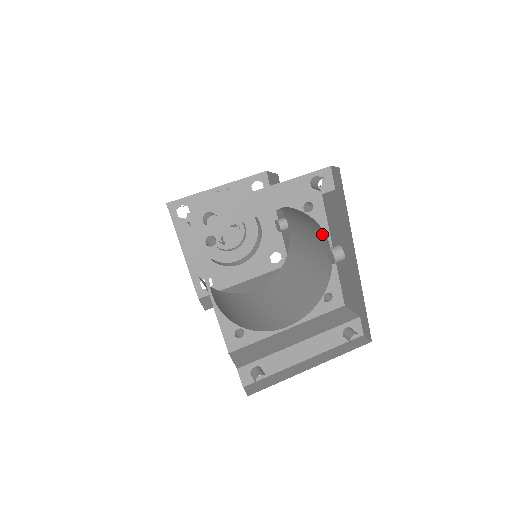
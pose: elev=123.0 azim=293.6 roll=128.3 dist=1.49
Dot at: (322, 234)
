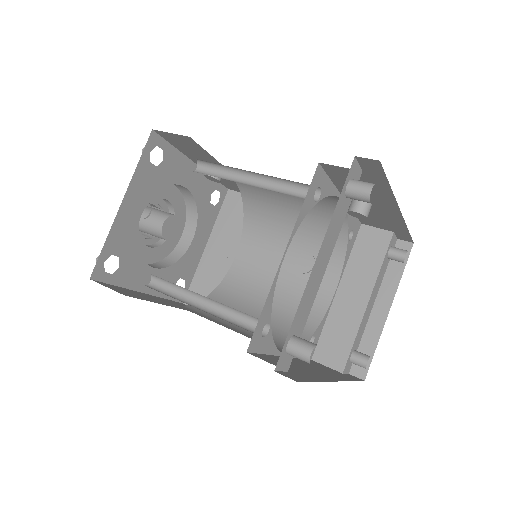
Dot at: occluded
